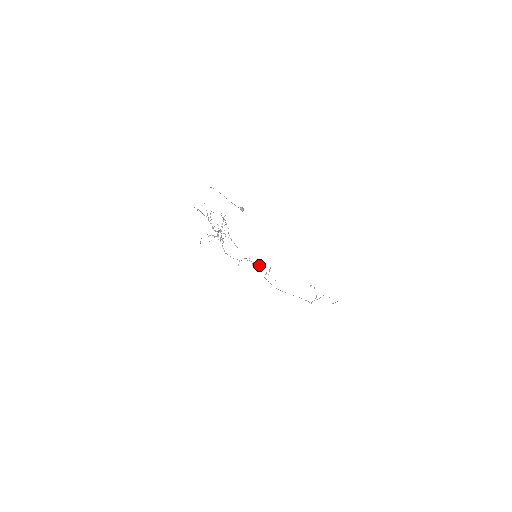
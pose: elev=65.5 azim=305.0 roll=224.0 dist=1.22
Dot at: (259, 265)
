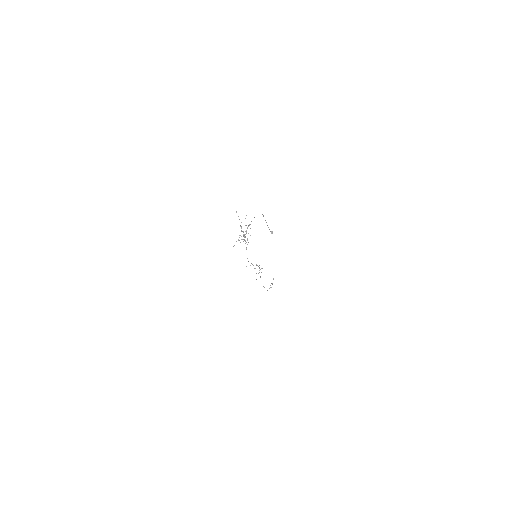
Dot at: (259, 267)
